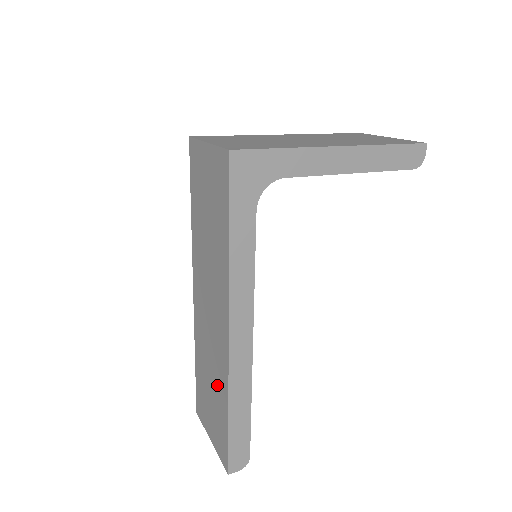
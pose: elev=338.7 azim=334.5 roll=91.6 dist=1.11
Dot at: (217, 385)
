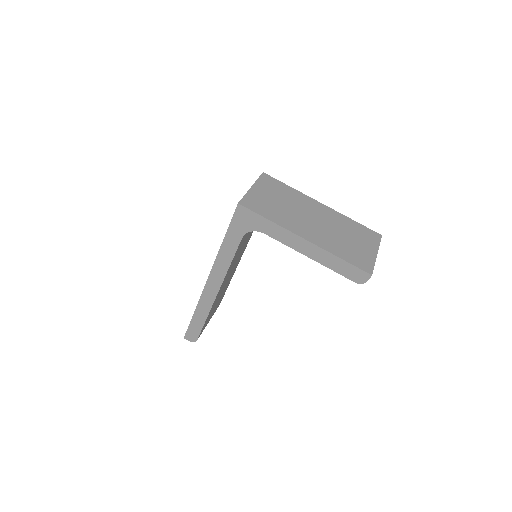
Dot at: occluded
